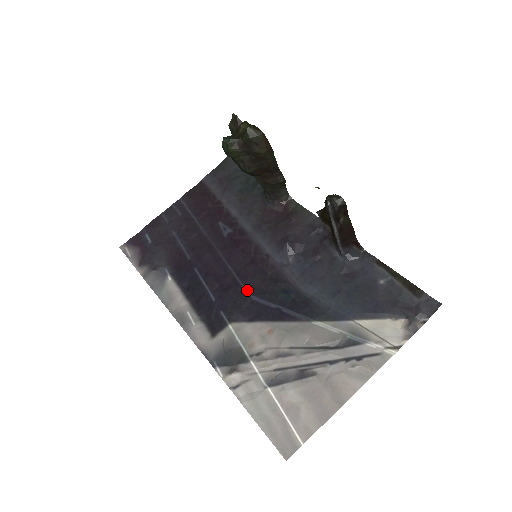
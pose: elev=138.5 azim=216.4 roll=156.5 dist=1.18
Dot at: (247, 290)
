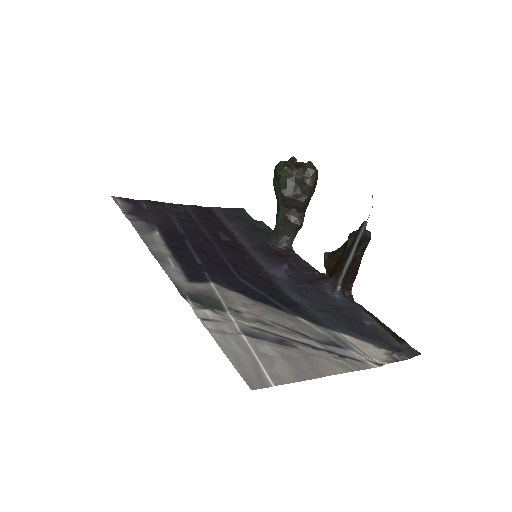
Dot at: (236, 273)
